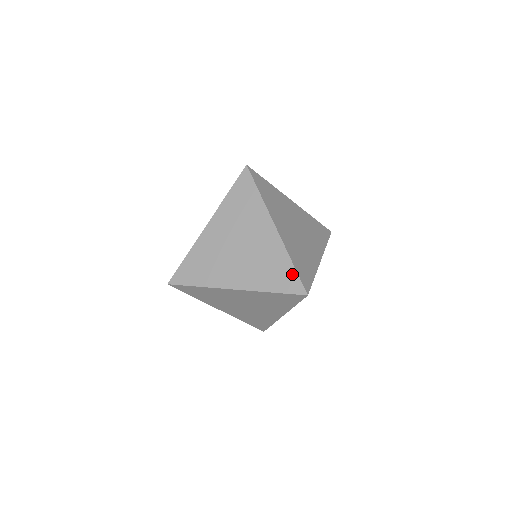
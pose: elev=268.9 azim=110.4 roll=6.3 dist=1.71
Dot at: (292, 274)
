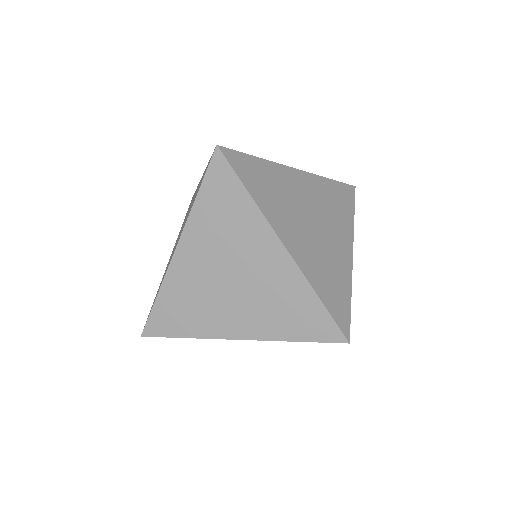
Dot at: (321, 315)
